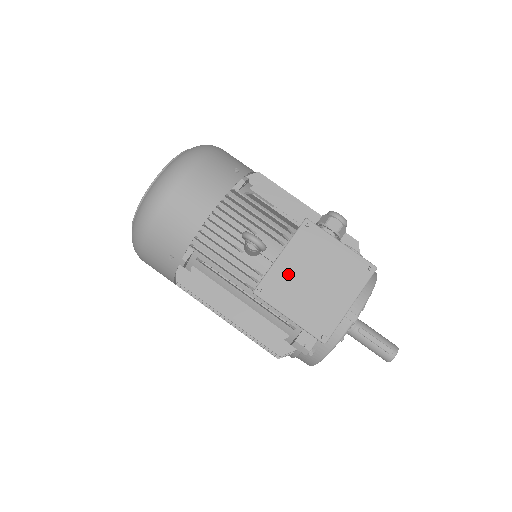
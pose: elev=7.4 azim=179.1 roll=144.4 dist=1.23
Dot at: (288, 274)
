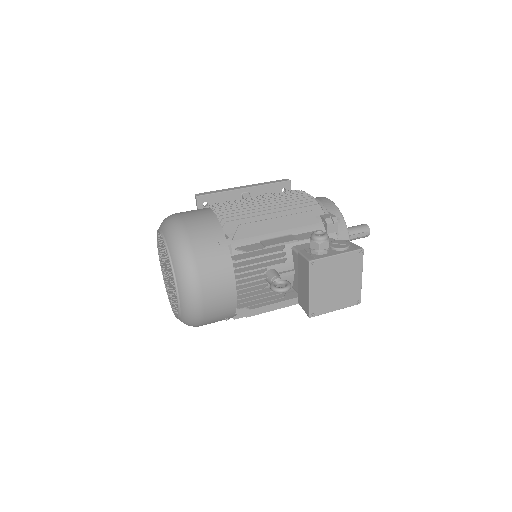
Dot at: (321, 295)
